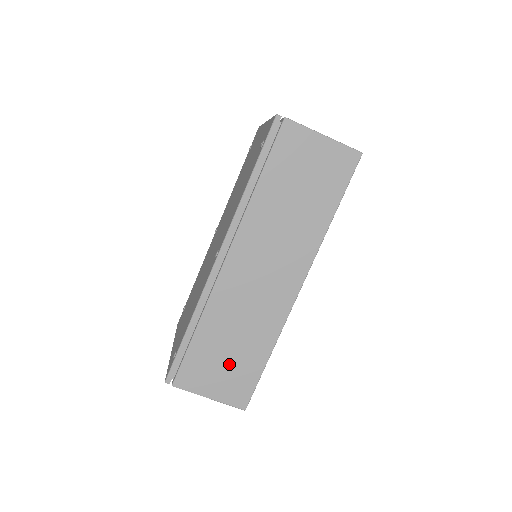
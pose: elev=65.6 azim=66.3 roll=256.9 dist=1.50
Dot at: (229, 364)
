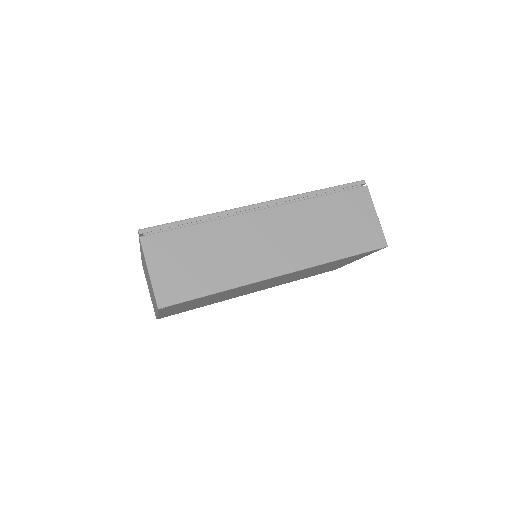
Dot at: (189, 267)
